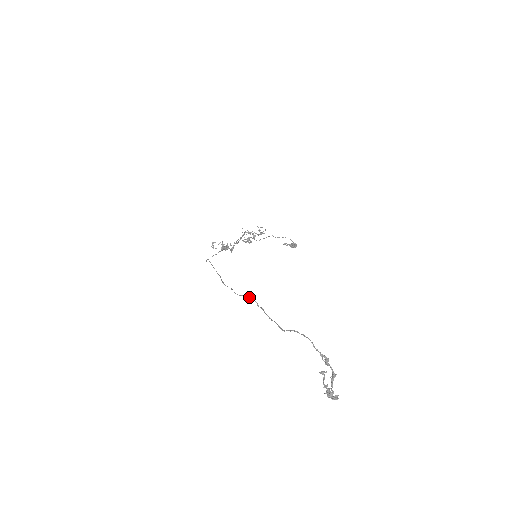
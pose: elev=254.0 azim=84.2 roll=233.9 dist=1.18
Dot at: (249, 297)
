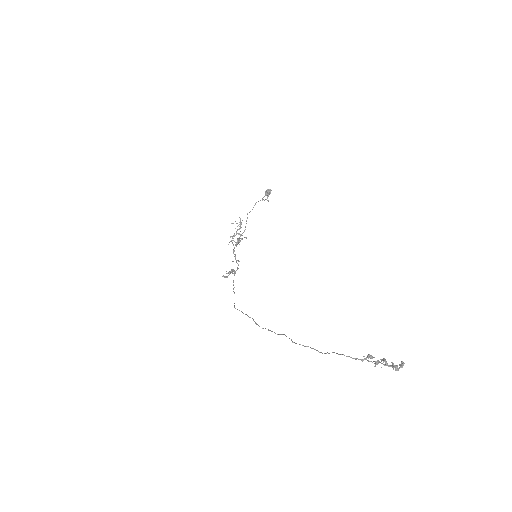
Dot at: occluded
